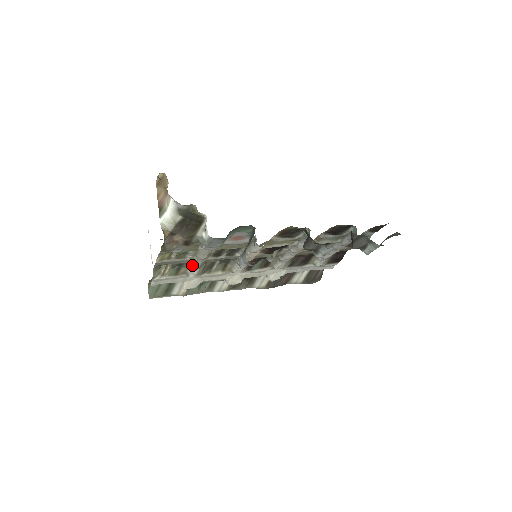
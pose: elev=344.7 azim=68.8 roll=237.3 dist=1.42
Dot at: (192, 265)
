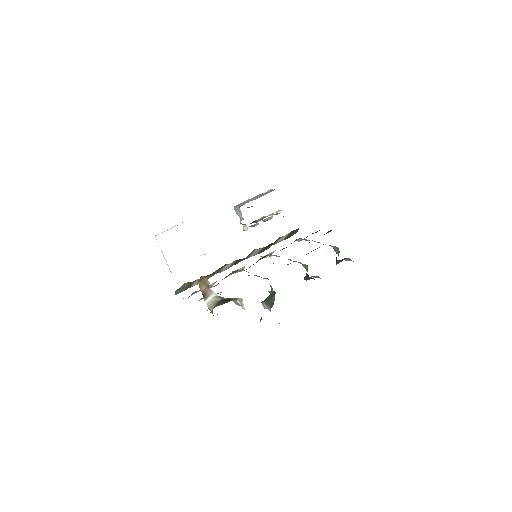
Dot at: occluded
